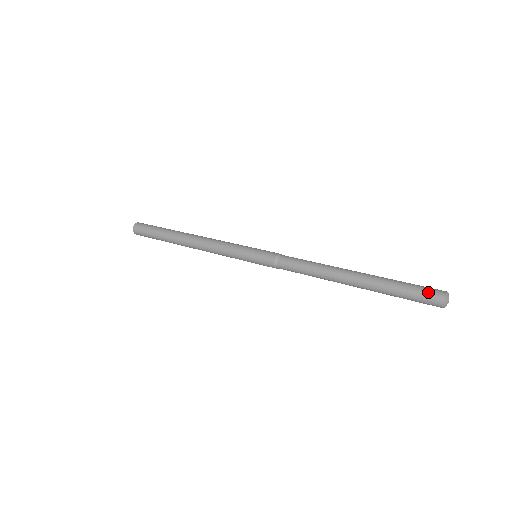
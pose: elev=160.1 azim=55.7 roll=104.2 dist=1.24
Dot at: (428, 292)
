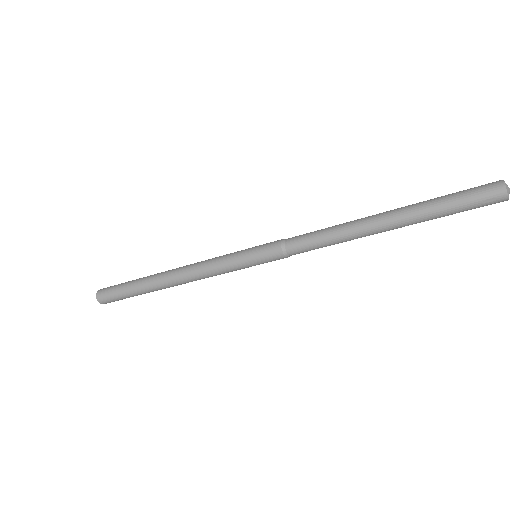
Dot at: (481, 190)
